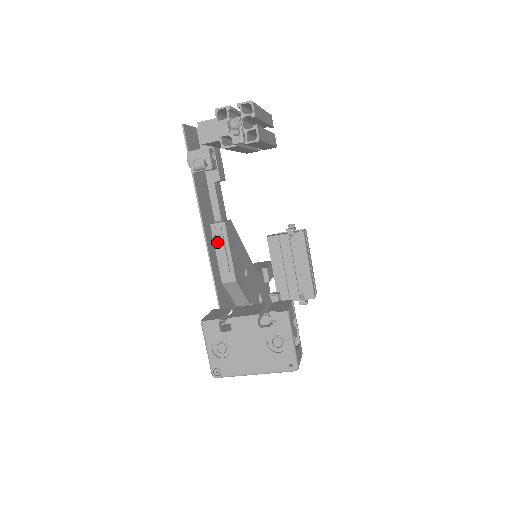
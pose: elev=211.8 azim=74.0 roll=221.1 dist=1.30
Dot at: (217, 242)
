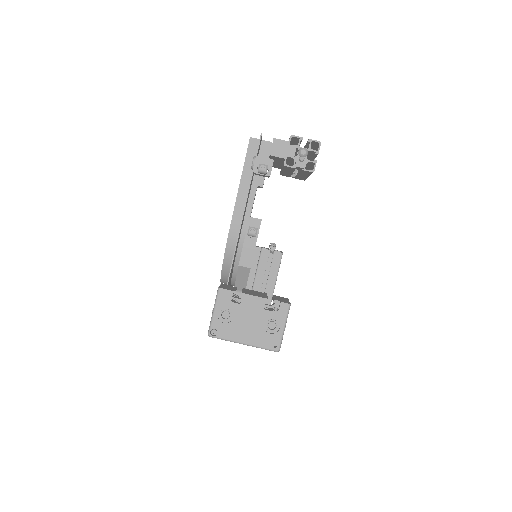
Dot at: (253, 232)
